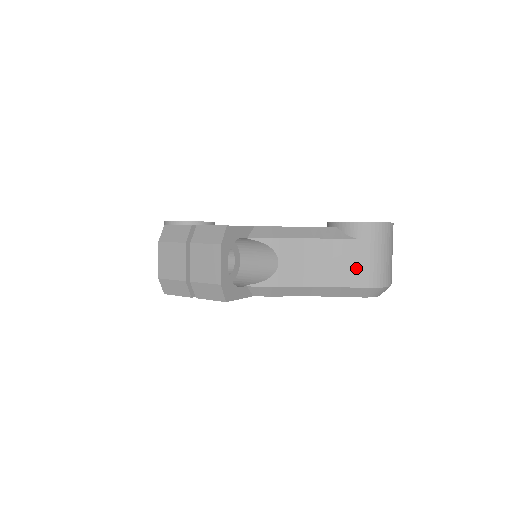
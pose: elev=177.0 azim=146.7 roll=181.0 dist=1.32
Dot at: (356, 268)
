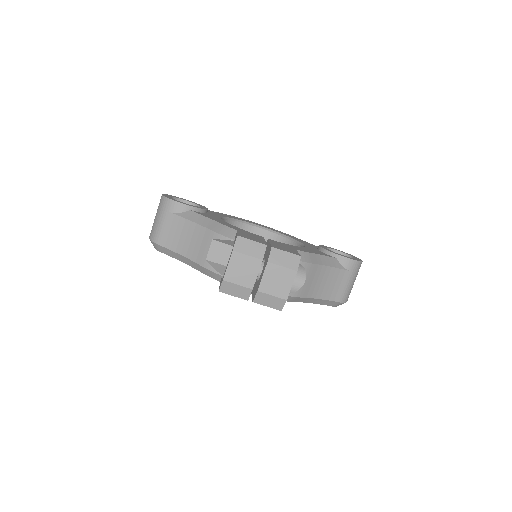
Dot at: (341, 289)
